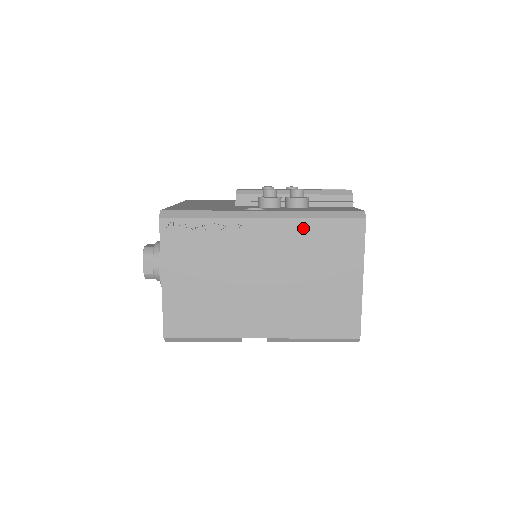
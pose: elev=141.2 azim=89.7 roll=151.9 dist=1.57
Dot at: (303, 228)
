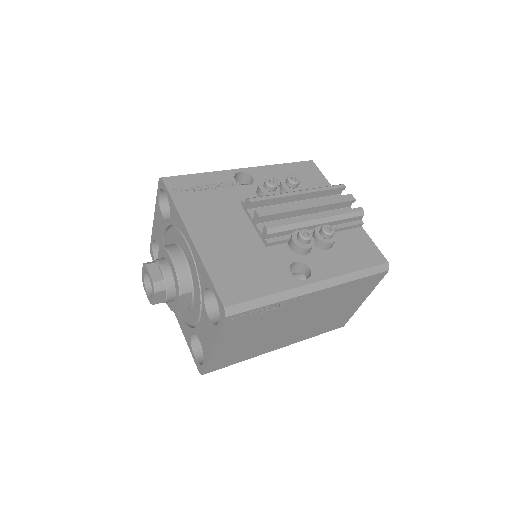
Dot at: (343, 288)
